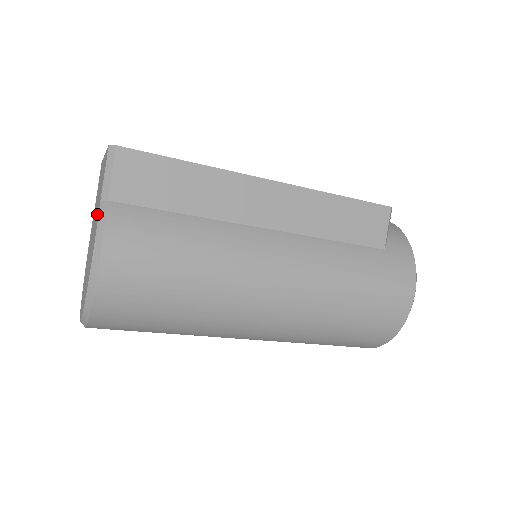
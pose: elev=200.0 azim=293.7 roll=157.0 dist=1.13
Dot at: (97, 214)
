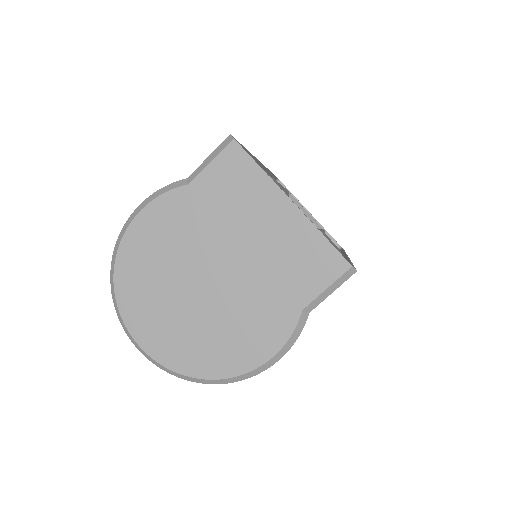
Dot at: (276, 303)
